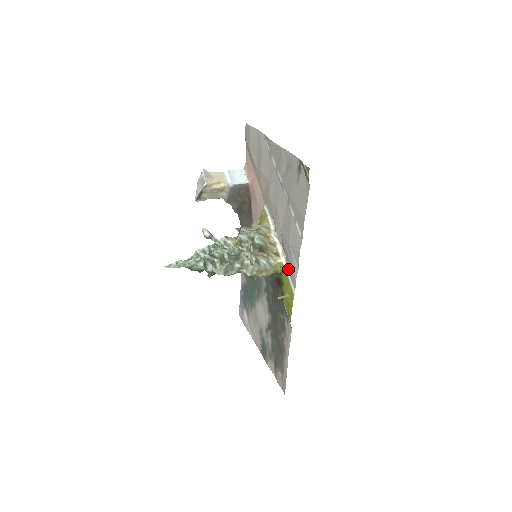
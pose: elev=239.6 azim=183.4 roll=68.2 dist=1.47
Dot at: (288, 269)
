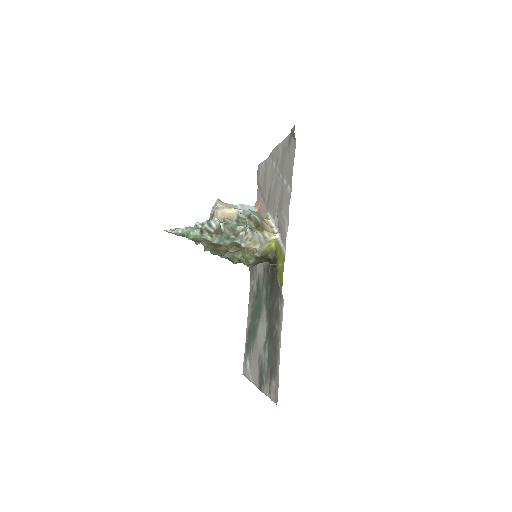
Dot at: (281, 239)
